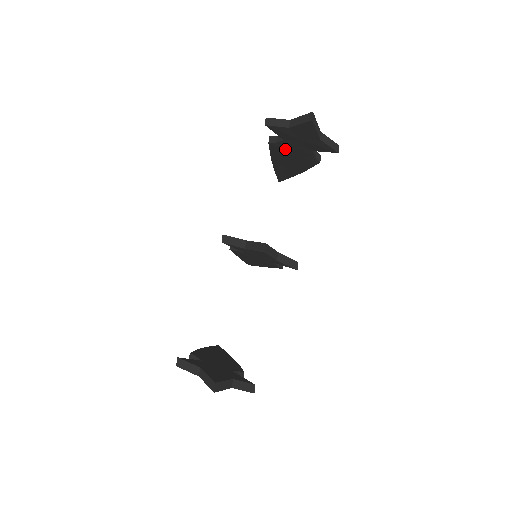
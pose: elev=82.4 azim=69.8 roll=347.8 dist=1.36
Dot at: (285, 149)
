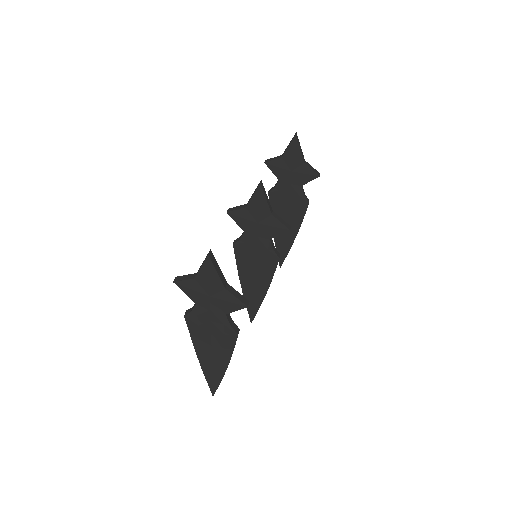
Dot at: (281, 196)
